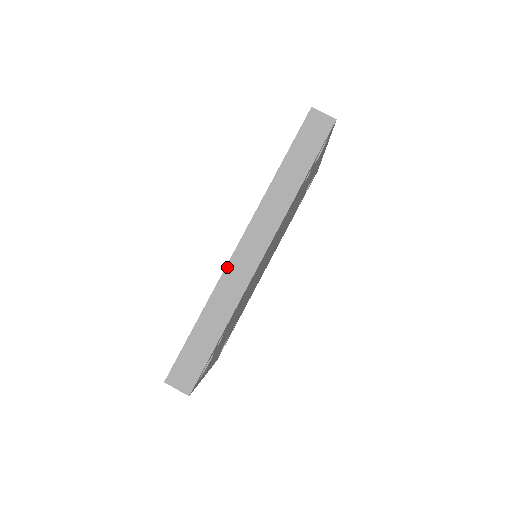
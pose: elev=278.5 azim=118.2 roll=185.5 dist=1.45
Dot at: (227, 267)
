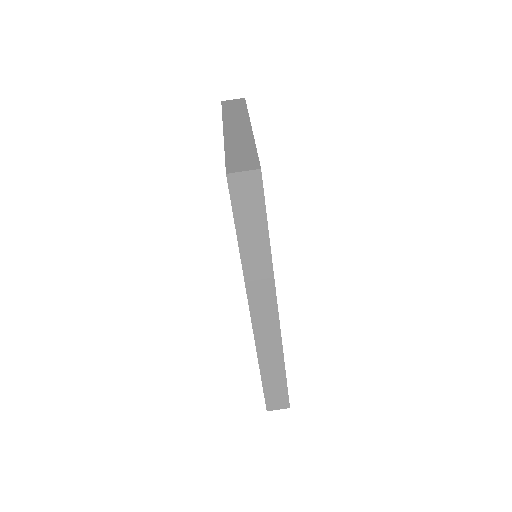
Dot at: (255, 335)
